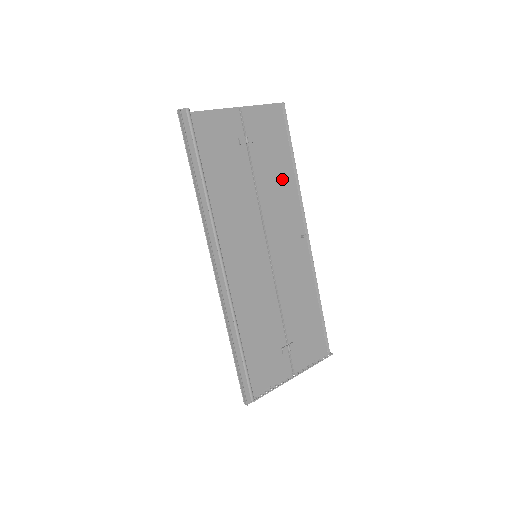
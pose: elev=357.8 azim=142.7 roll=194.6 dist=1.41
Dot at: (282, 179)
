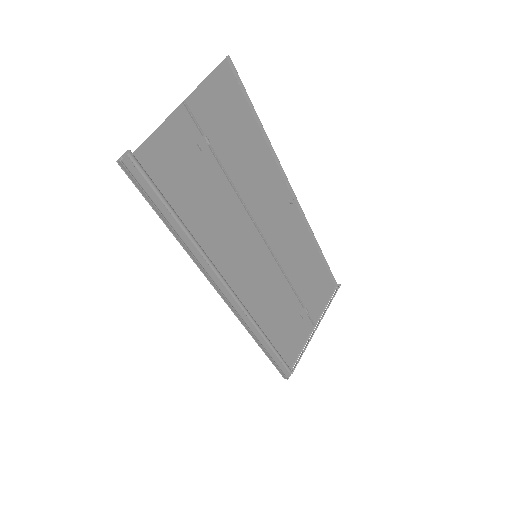
Dot at: (255, 155)
